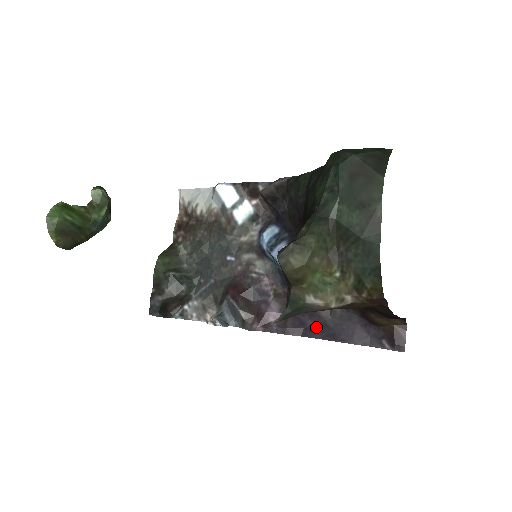
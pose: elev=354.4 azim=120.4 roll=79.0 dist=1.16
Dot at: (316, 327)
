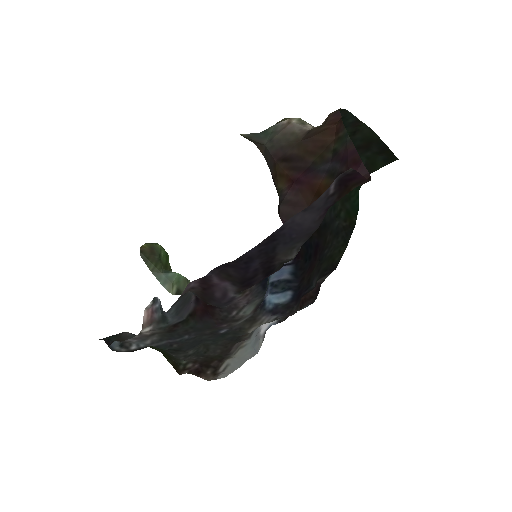
Dot at: (260, 257)
